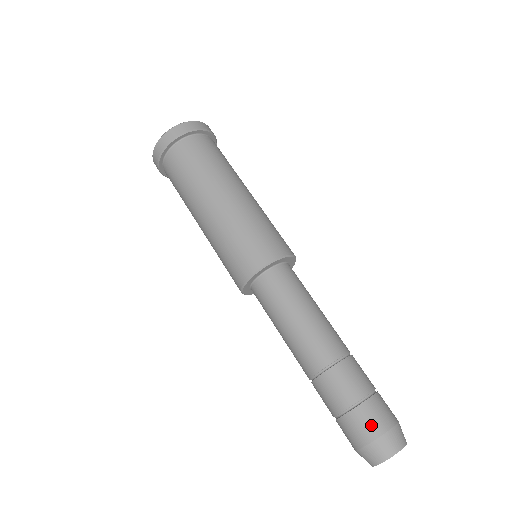
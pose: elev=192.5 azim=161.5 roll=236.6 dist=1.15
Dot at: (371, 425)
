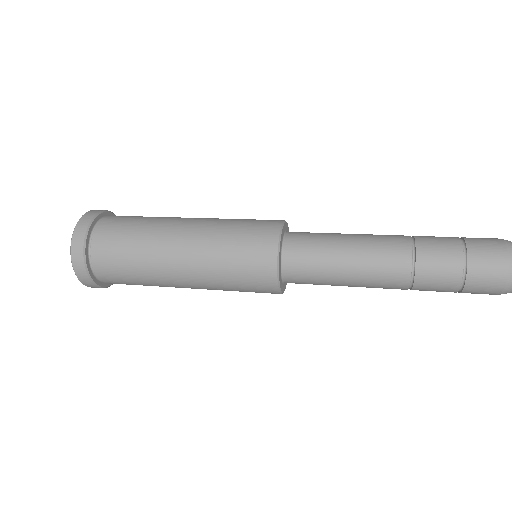
Dot at: (493, 255)
